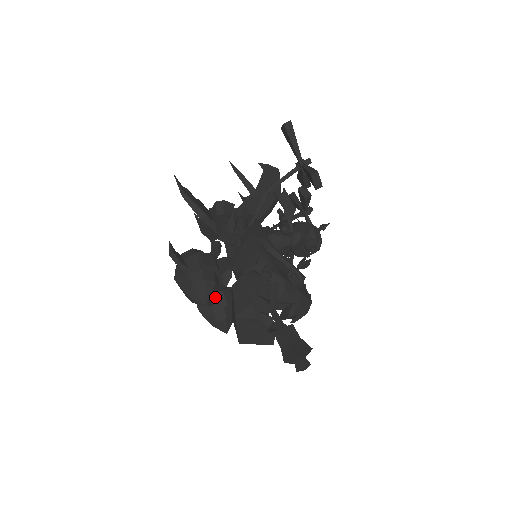
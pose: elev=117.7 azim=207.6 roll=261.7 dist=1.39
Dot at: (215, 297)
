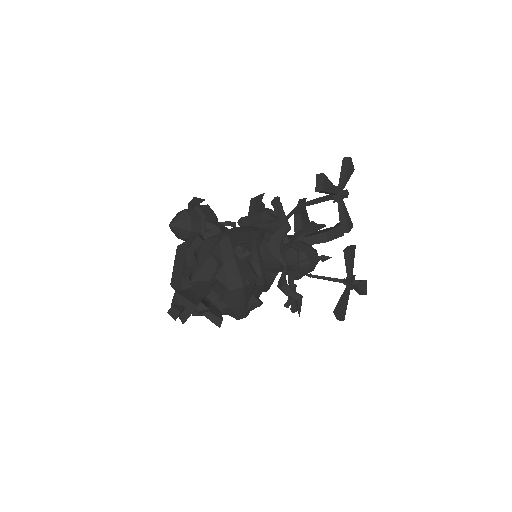
Dot at: occluded
